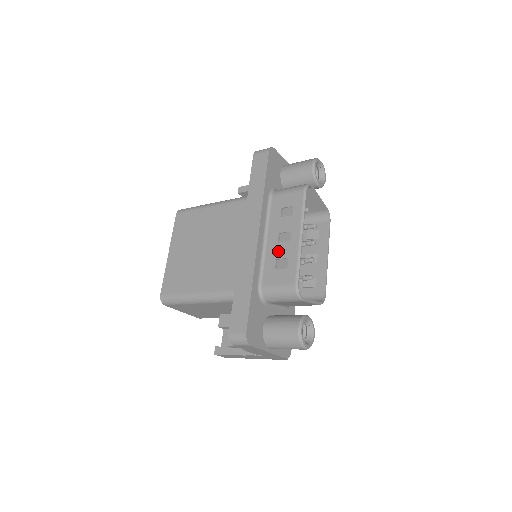
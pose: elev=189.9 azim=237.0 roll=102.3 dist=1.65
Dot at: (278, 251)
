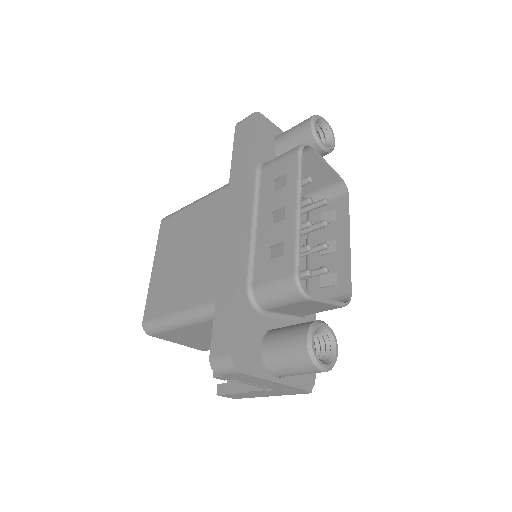
Dot at: (270, 236)
